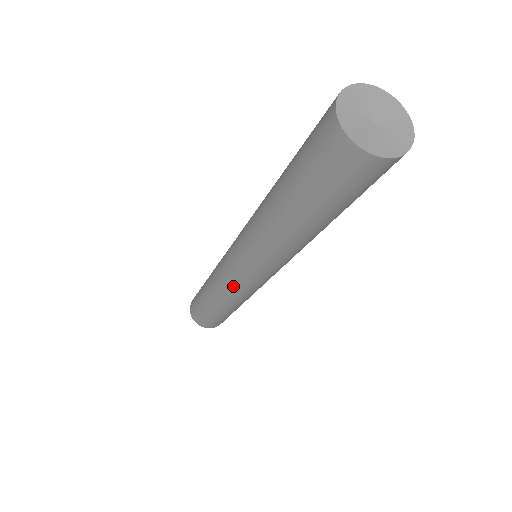
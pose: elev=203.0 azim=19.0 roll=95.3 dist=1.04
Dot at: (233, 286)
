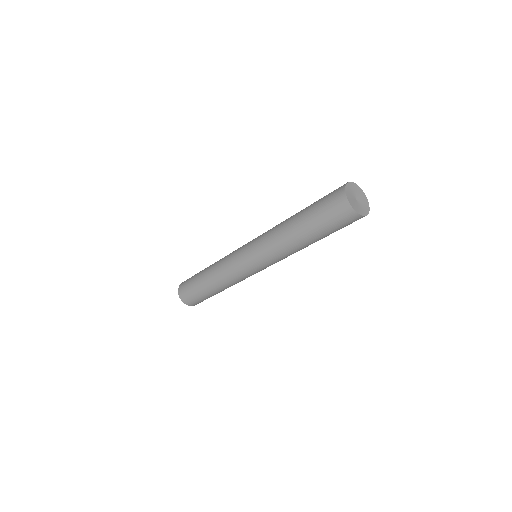
Dot at: (234, 268)
